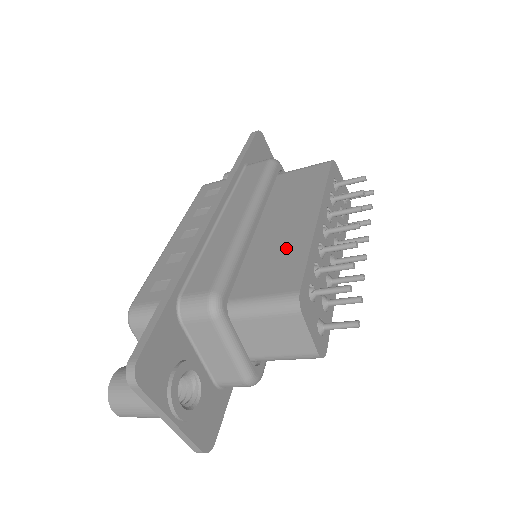
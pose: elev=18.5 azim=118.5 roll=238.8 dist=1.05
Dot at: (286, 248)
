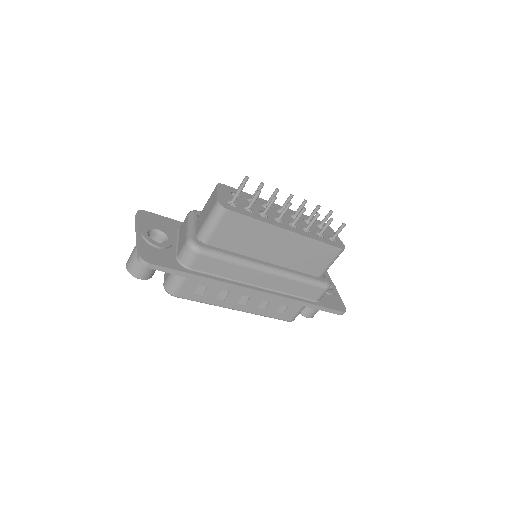
Dot at: occluded
